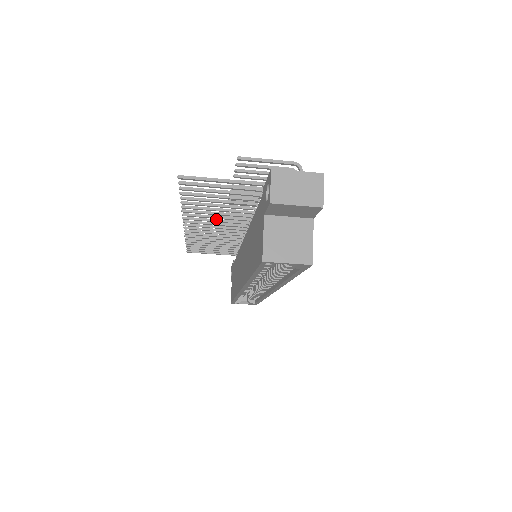
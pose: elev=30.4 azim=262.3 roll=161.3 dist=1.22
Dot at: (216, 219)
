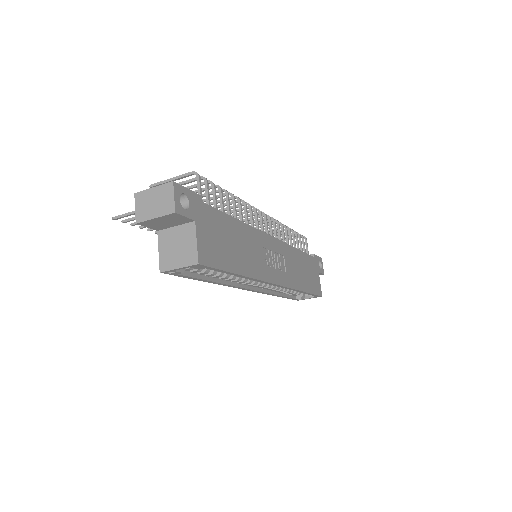
Dot at: occluded
